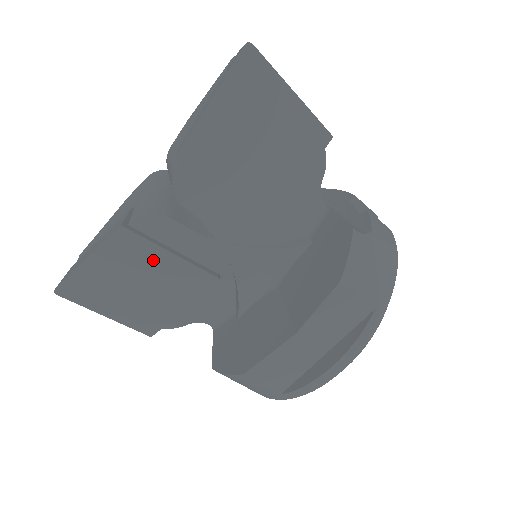
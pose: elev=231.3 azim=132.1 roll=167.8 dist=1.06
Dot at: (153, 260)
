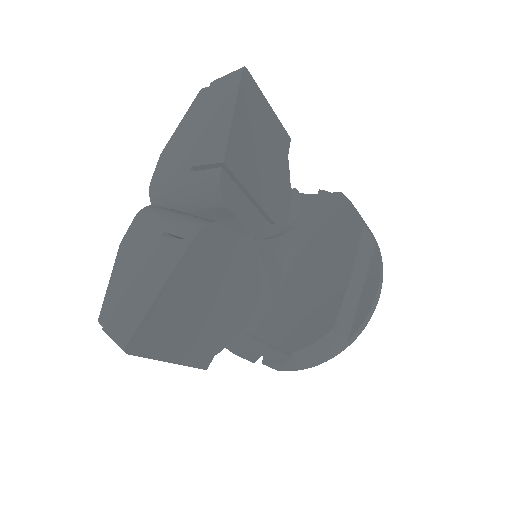
Dot at: (213, 273)
